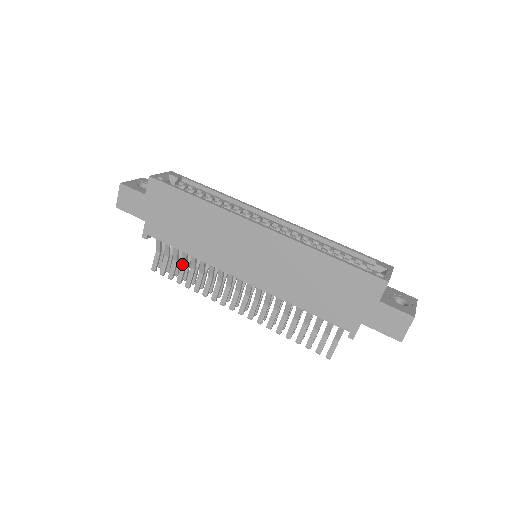
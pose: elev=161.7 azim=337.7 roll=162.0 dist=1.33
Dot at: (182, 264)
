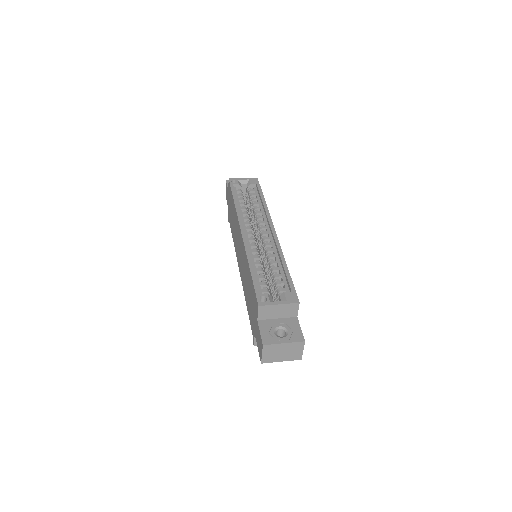
Dot at: occluded
